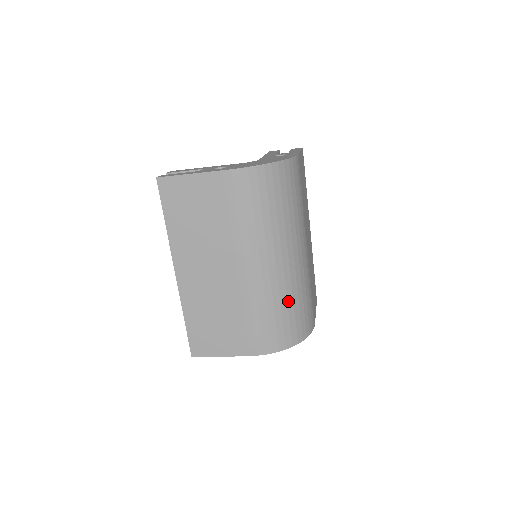
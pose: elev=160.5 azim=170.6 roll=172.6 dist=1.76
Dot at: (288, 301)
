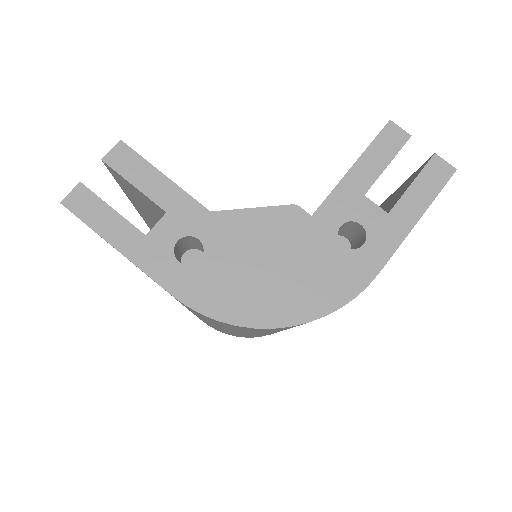
Dot at: occluded
